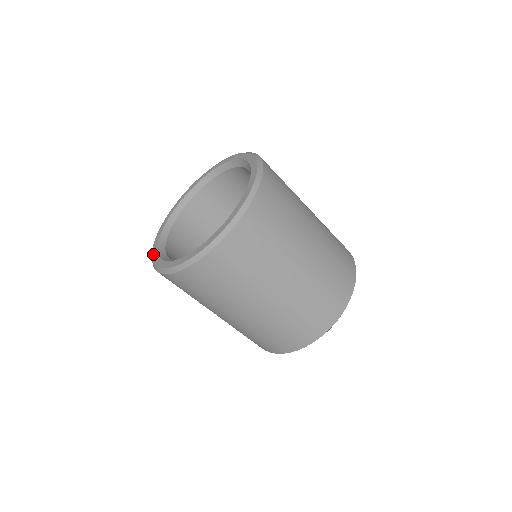
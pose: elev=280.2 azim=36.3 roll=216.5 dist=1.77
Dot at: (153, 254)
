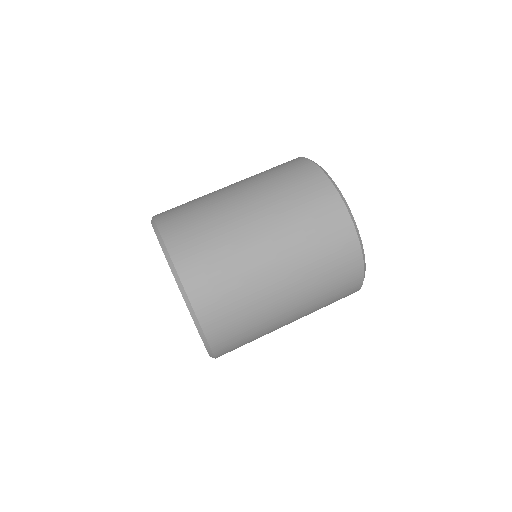
Dot at: occluded
